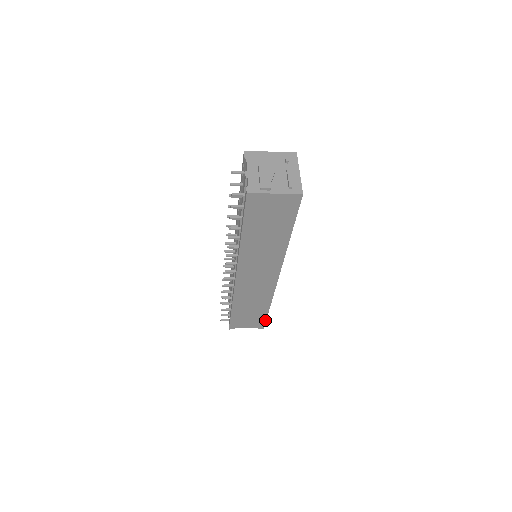
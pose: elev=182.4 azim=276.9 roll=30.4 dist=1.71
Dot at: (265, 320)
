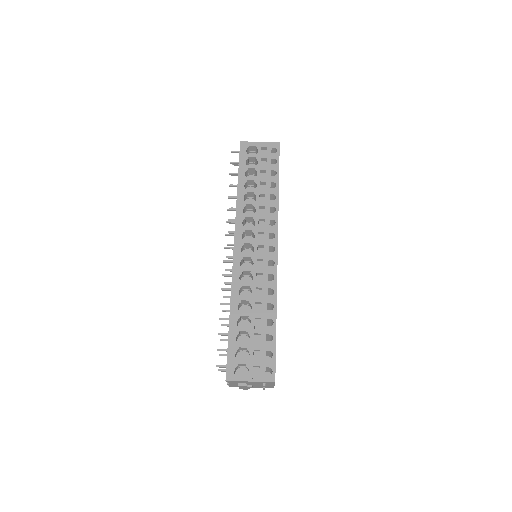
Dot at: occluded
